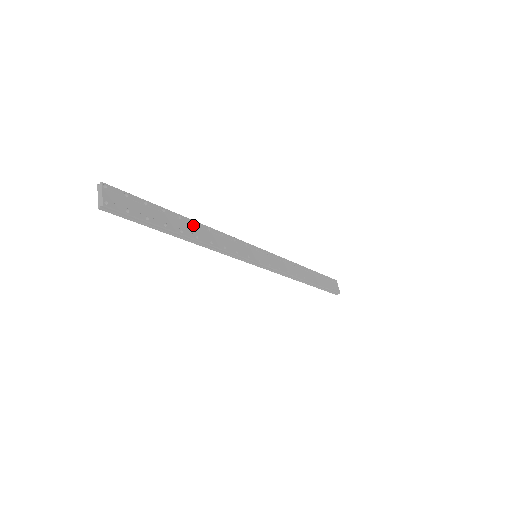
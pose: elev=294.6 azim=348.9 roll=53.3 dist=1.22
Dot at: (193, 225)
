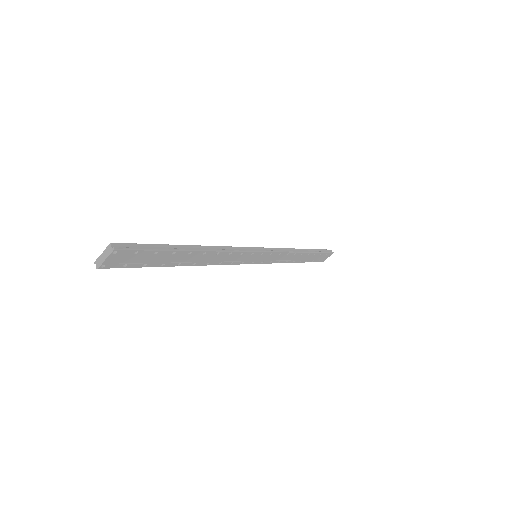
Dot at: (201, 255)
